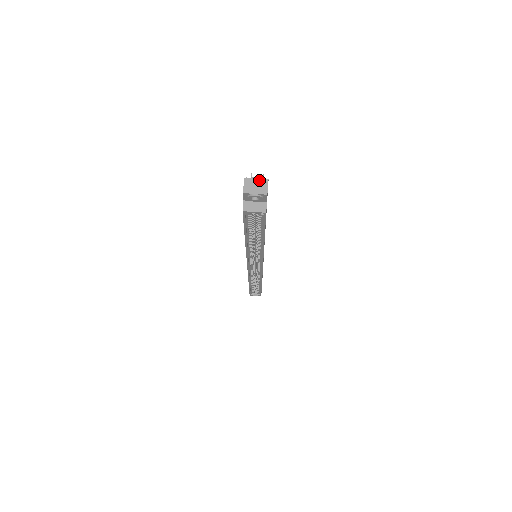
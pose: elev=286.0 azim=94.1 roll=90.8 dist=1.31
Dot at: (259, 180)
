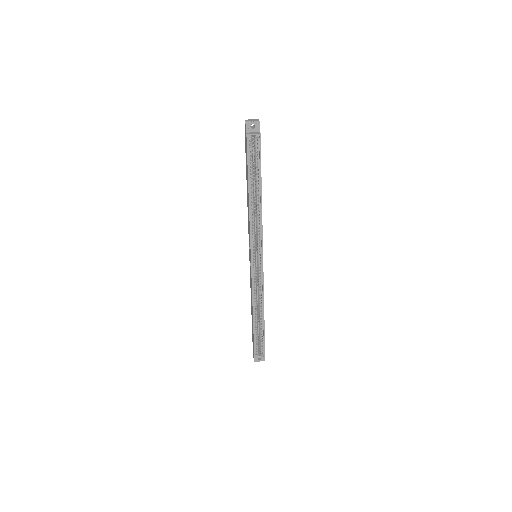
Dot at: (253, 119)
